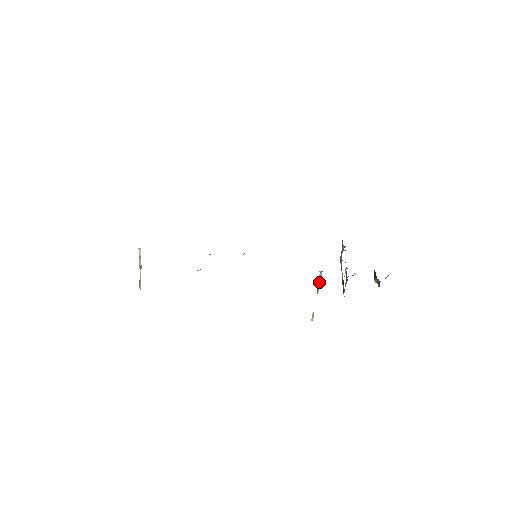
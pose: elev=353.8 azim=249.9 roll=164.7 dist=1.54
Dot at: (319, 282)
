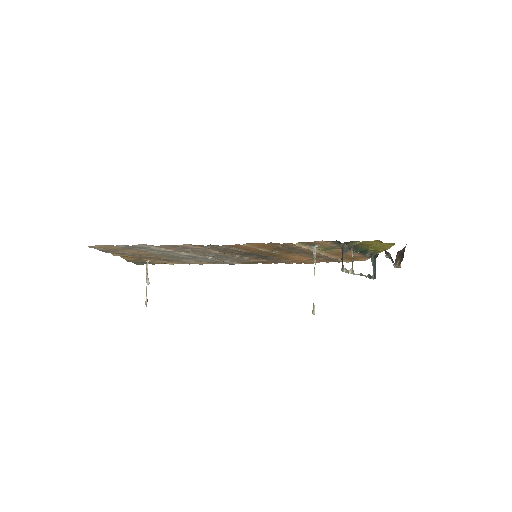
Dot at: (314, 261)
